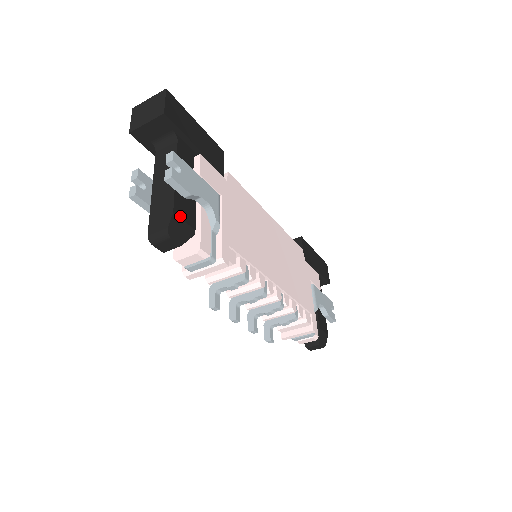
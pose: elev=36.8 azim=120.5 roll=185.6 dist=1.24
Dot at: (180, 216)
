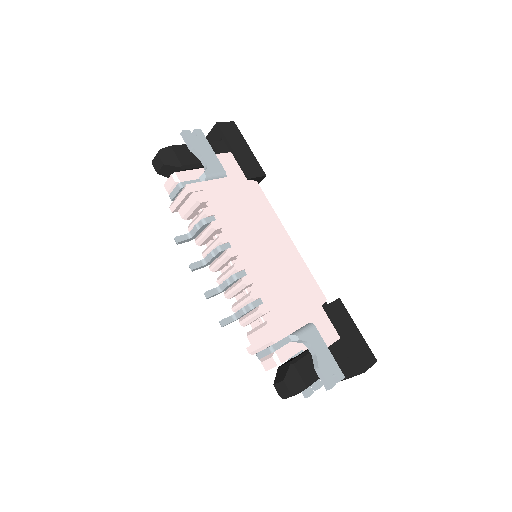
Dot at: (175, 151)
